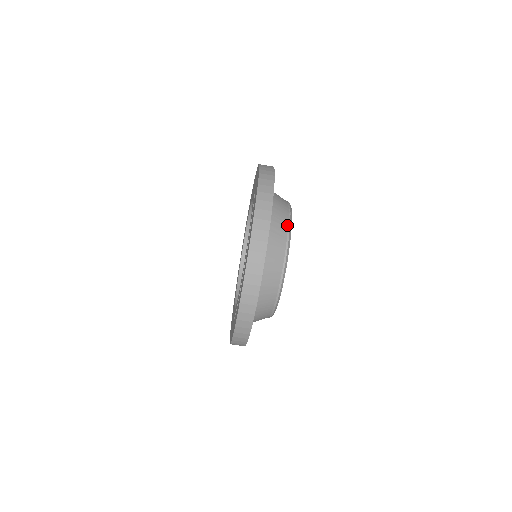
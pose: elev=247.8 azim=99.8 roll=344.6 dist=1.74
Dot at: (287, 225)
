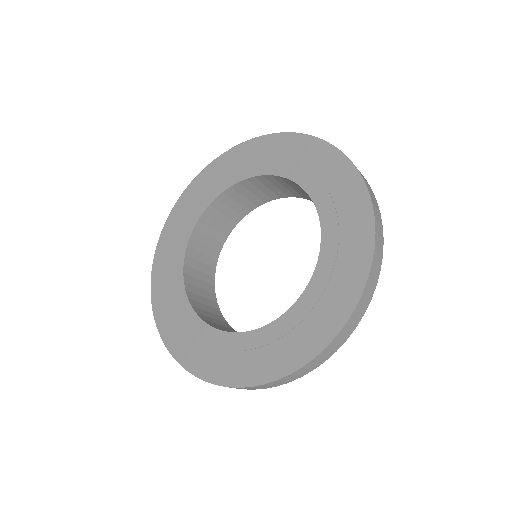
Dot at: occluded
